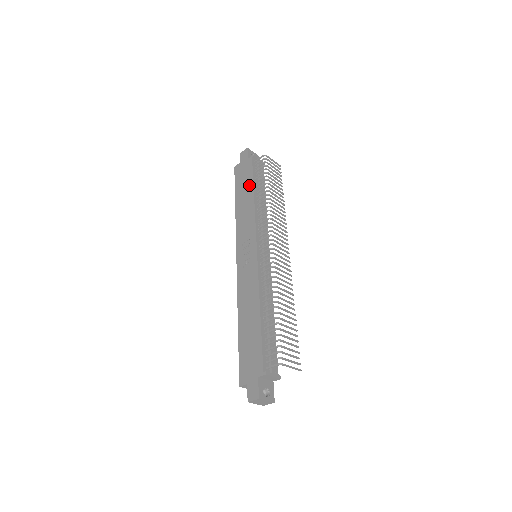
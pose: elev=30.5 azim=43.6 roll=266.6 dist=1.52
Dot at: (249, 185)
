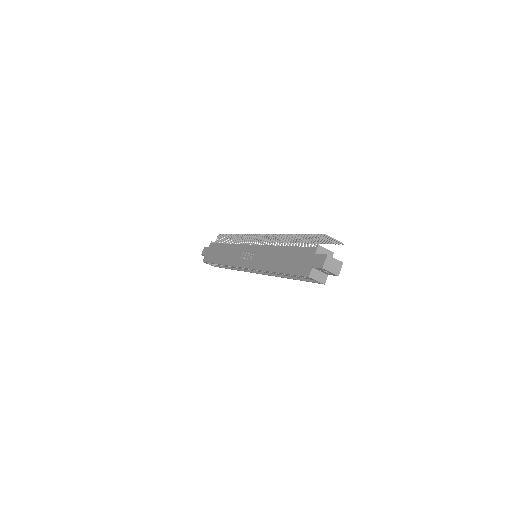
Dot at: (220, 247)
